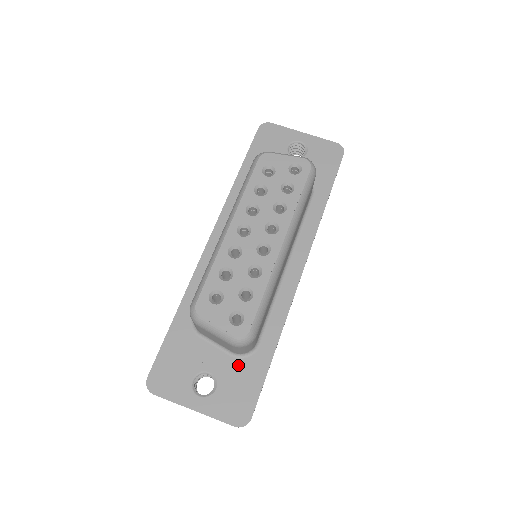
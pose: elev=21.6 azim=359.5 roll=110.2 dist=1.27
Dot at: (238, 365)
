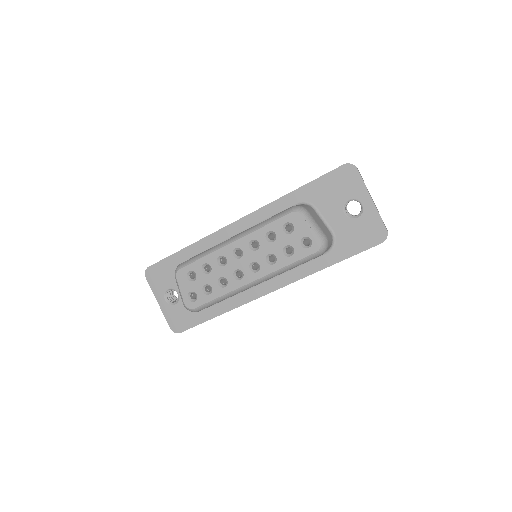
Dot at: occluded
